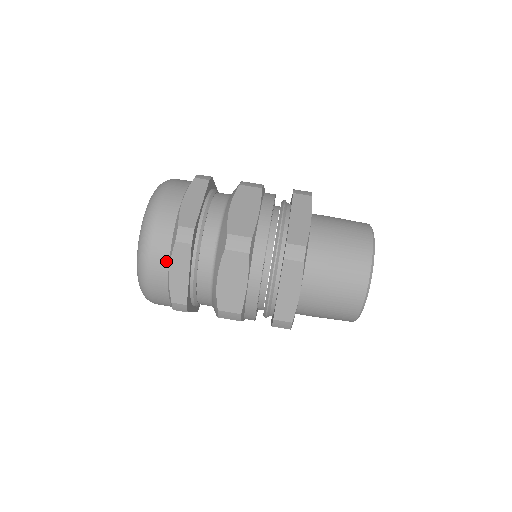
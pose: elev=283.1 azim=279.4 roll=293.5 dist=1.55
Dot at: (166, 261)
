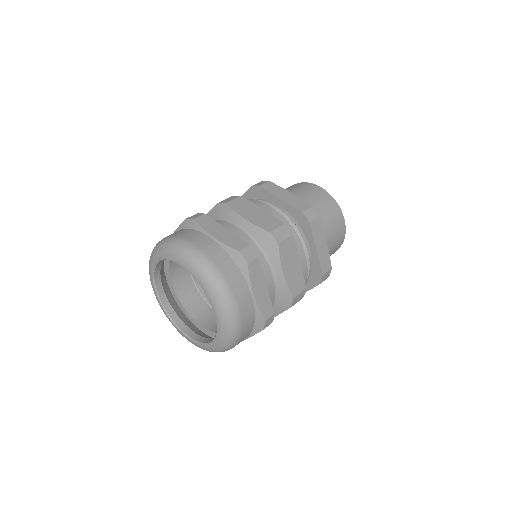
Dot at: (246, 288)
